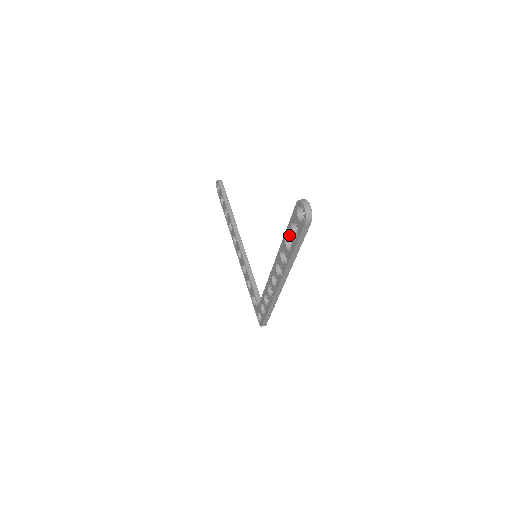
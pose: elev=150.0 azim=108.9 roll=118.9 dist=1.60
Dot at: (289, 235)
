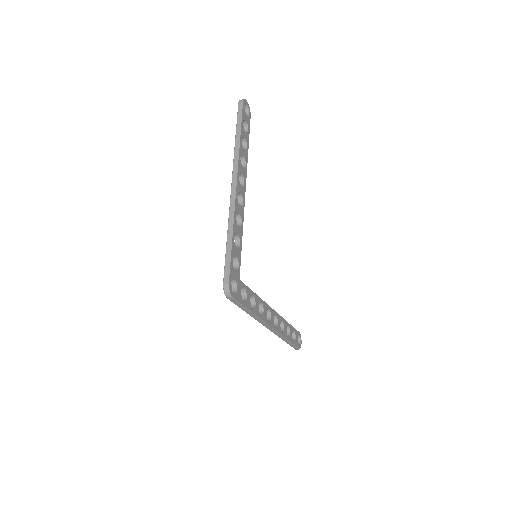
Dot at: (242, 140)
